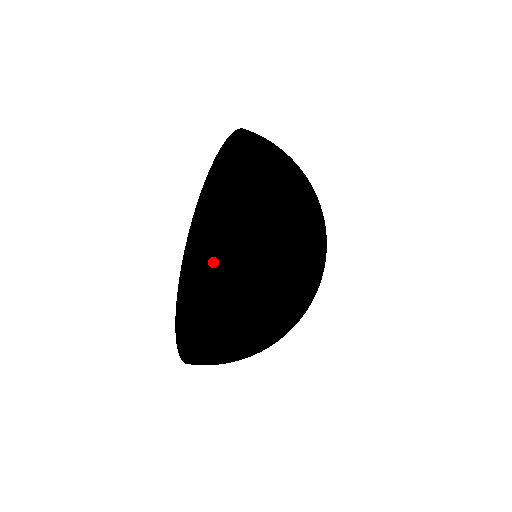
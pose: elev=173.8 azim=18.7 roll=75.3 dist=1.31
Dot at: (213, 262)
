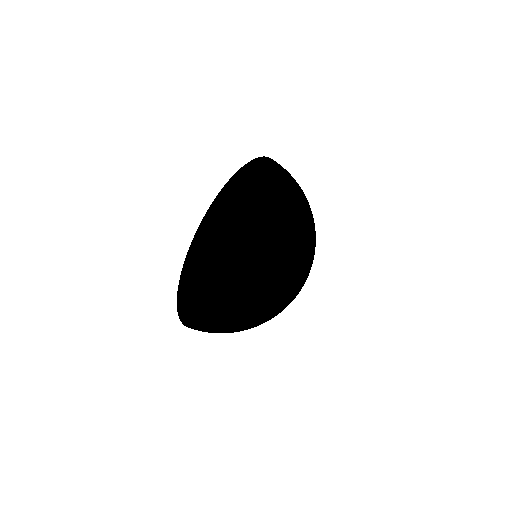
Dot at: (205, 294)
